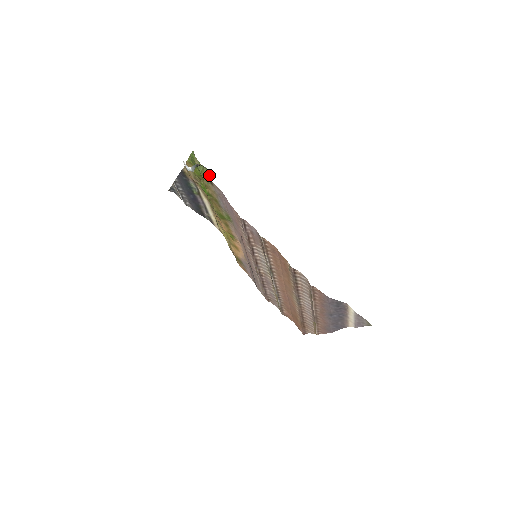
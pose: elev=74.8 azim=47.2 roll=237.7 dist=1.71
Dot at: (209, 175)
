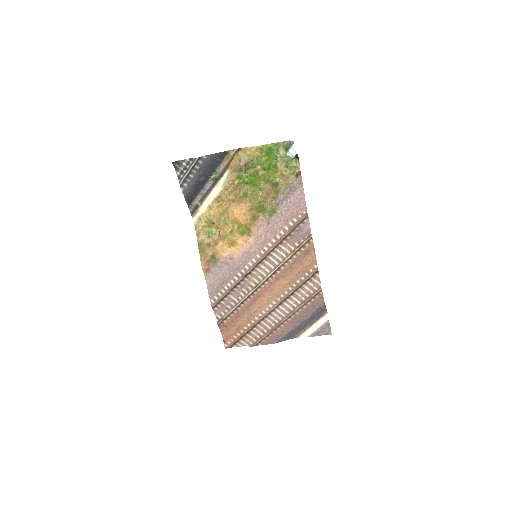
Dot at: occluded
